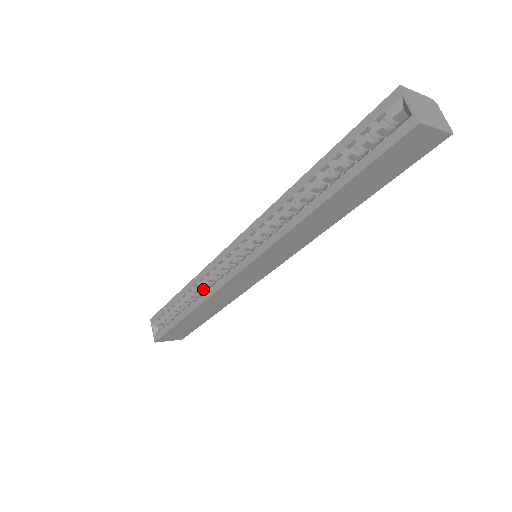
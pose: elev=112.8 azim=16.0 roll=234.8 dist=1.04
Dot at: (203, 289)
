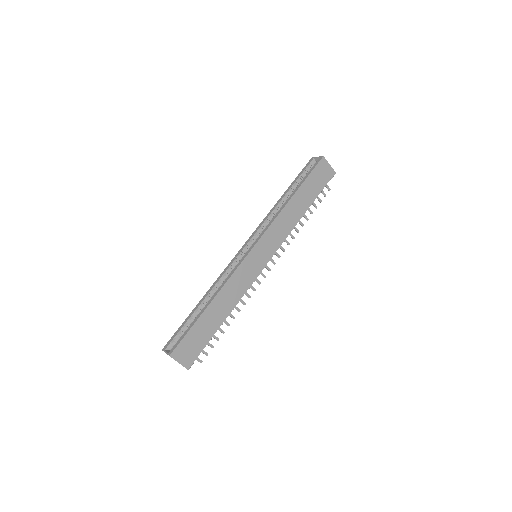
Dot at: occluded
